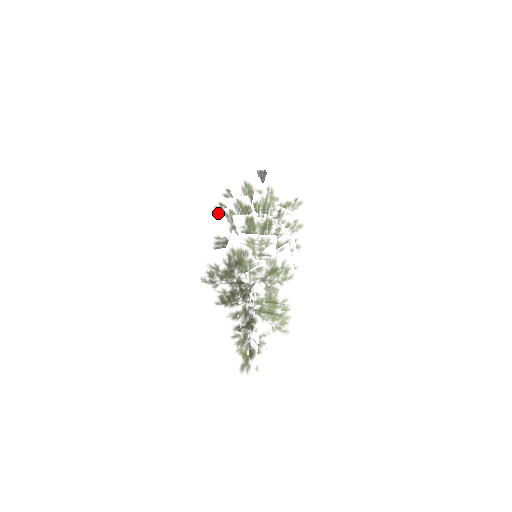
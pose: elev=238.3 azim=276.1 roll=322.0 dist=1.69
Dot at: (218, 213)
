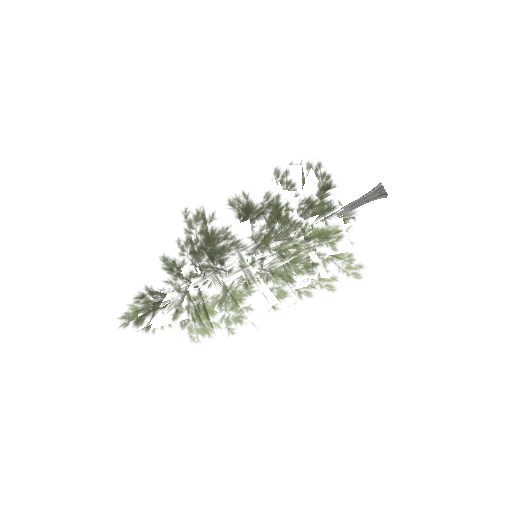
Dot at: (272, 178)
